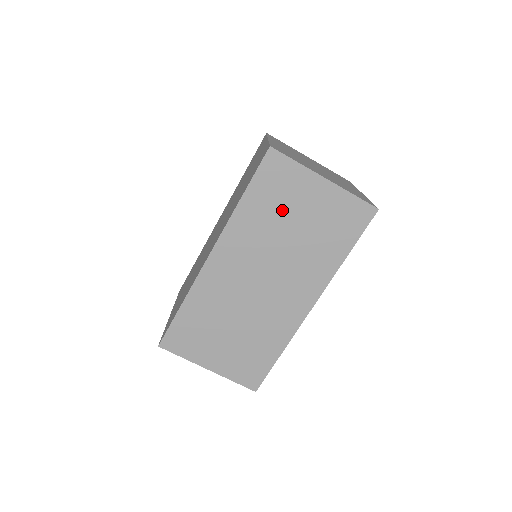
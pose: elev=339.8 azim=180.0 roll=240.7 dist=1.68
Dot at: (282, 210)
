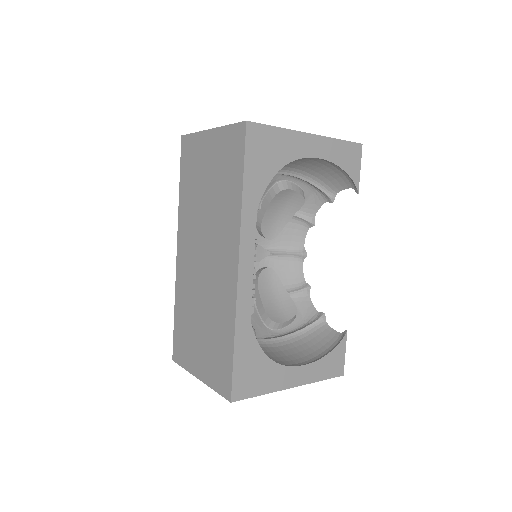
Dot at: (198, 180)
